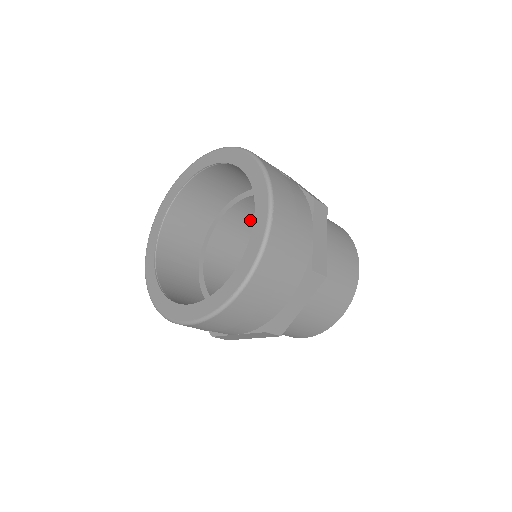
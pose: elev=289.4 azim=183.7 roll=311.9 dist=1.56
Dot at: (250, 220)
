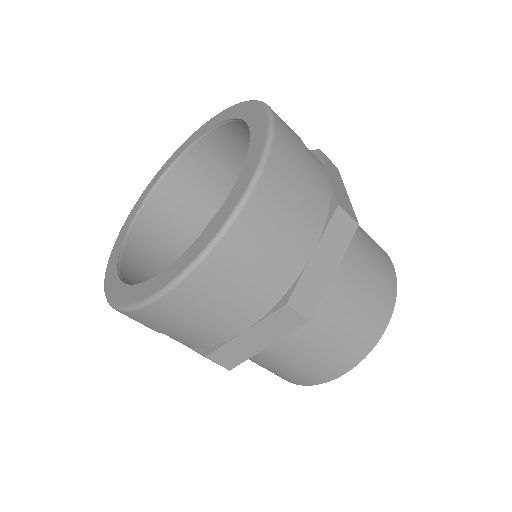
Dot at: occluded
